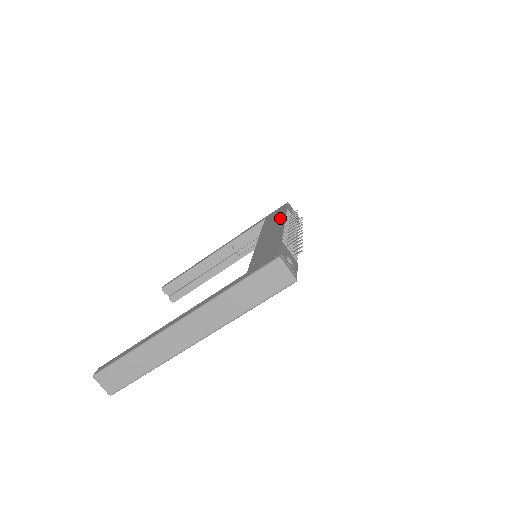
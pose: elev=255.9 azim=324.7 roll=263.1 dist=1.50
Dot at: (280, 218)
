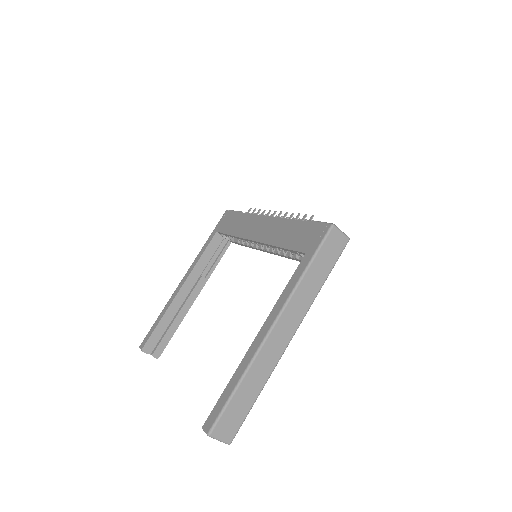
Dot at: (250, 218)
